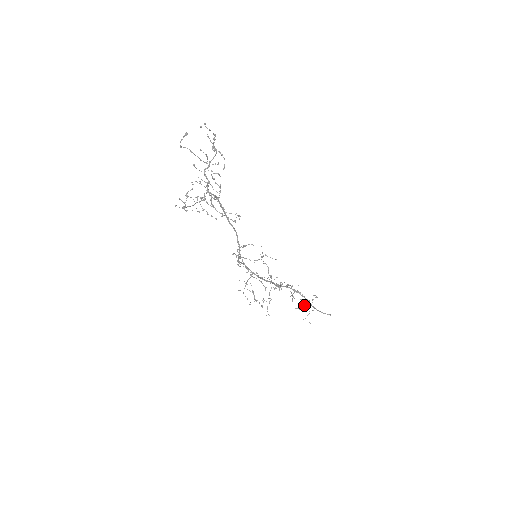
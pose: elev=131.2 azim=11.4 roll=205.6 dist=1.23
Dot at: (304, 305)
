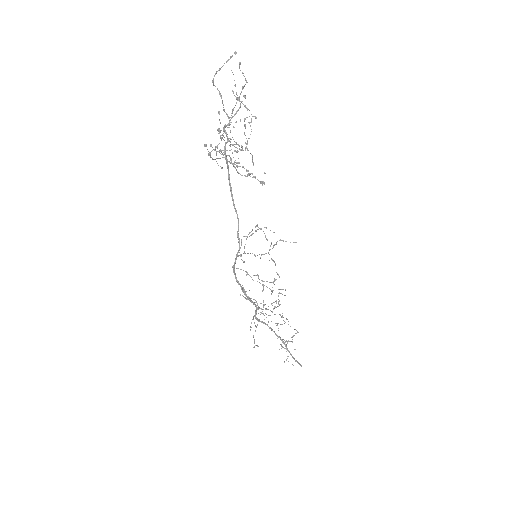
Dot at: (286, 341)
